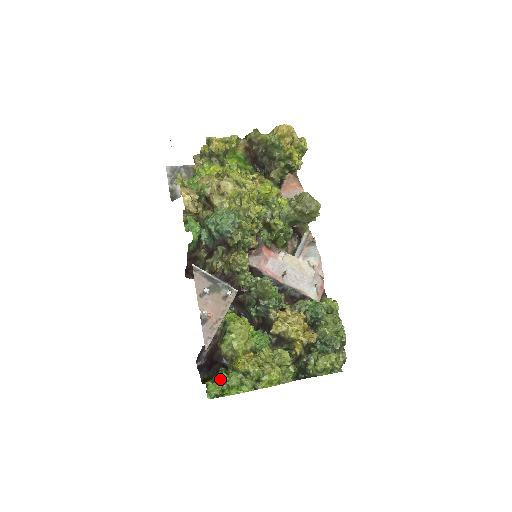
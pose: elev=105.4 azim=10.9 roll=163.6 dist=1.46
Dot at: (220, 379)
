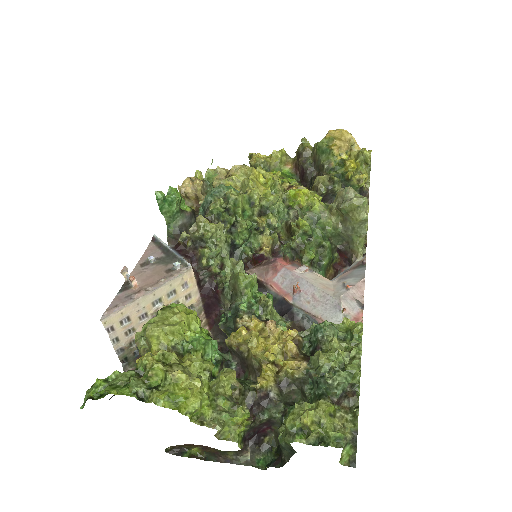
Dot at: (107, 377)
